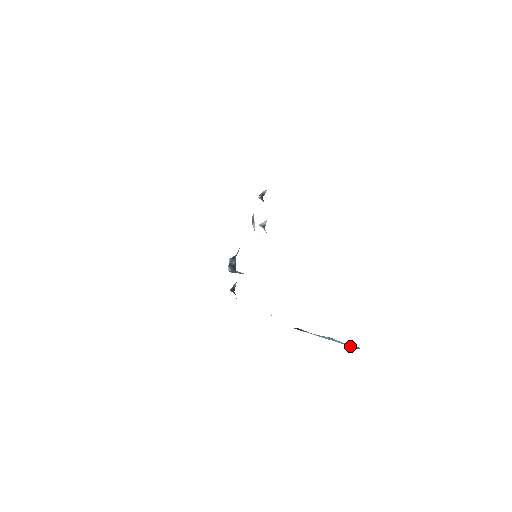
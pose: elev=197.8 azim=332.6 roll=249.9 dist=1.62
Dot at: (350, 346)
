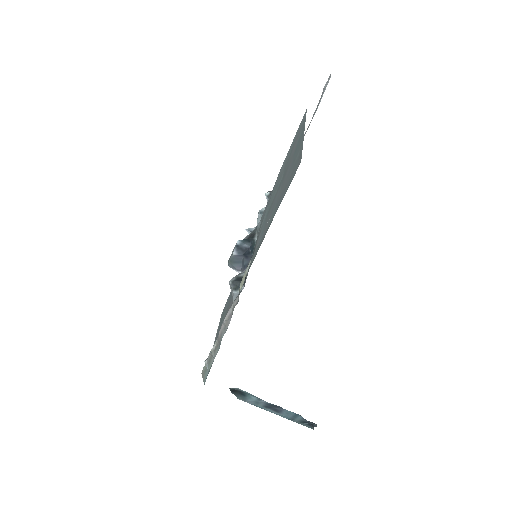
Dot at: (301, 424)
